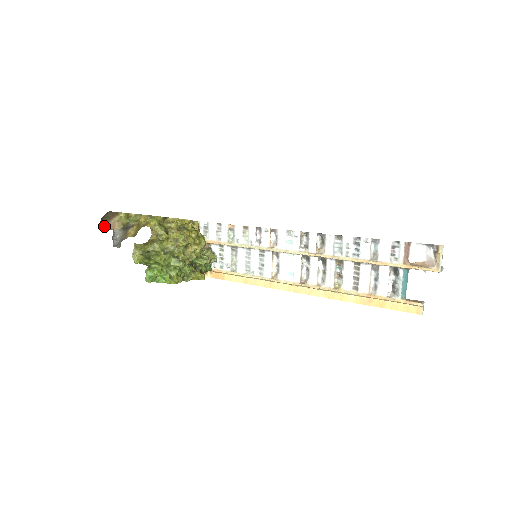
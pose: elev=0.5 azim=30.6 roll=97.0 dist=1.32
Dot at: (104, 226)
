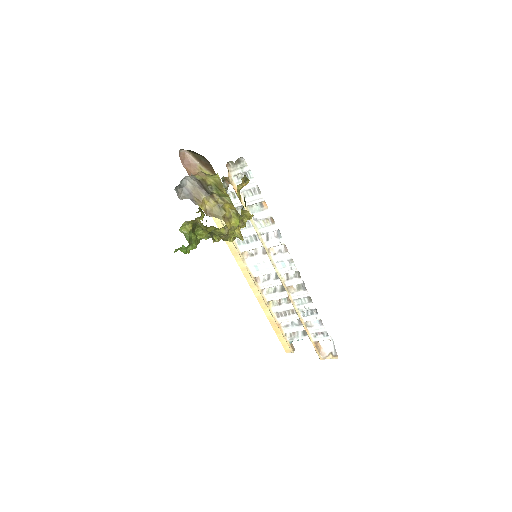
Dot at: (183, 152)
